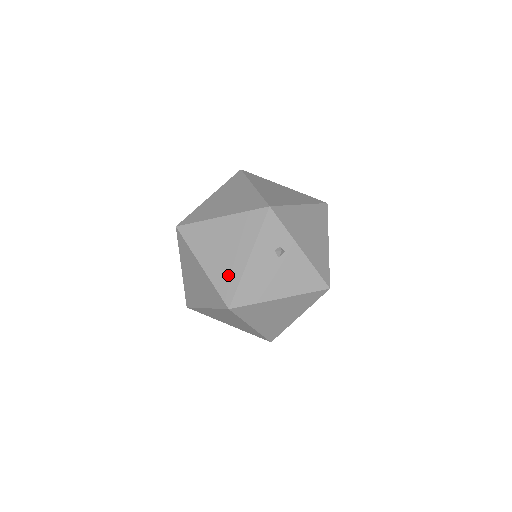
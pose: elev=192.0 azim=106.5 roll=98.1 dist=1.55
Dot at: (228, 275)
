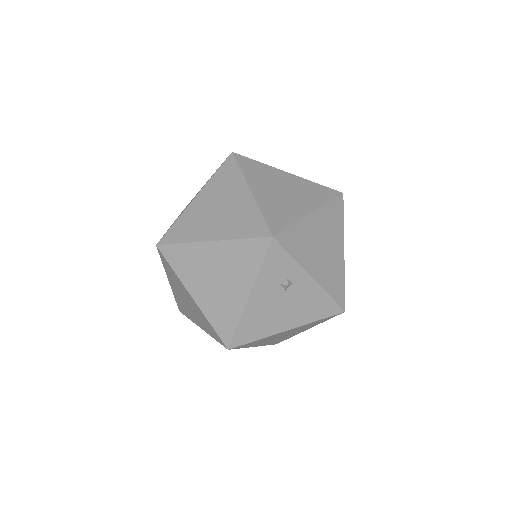
Dot at: (225, 312)
